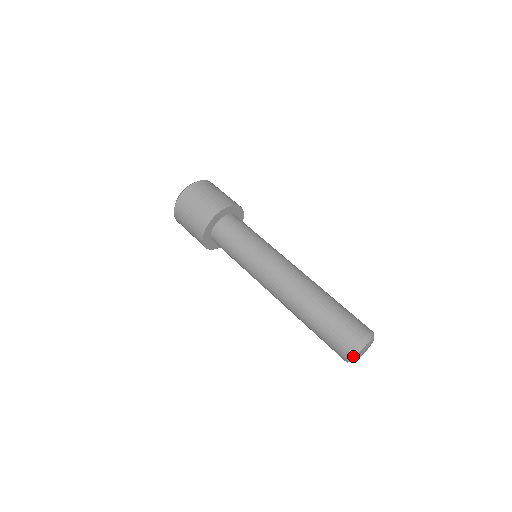
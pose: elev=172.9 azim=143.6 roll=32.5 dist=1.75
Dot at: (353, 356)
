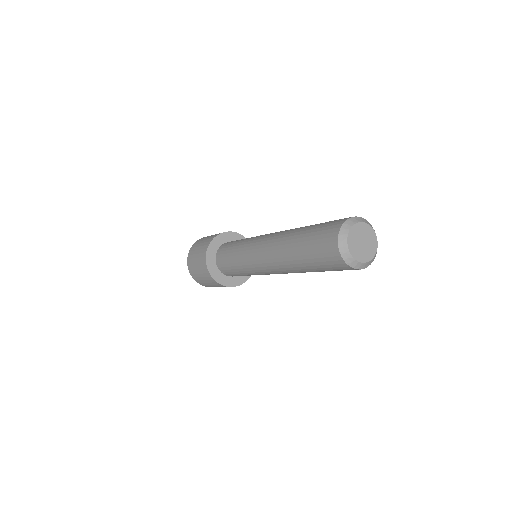
Dot at: (343, 239)
